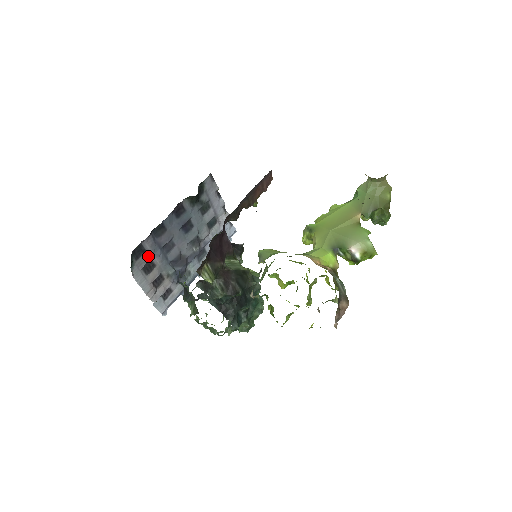
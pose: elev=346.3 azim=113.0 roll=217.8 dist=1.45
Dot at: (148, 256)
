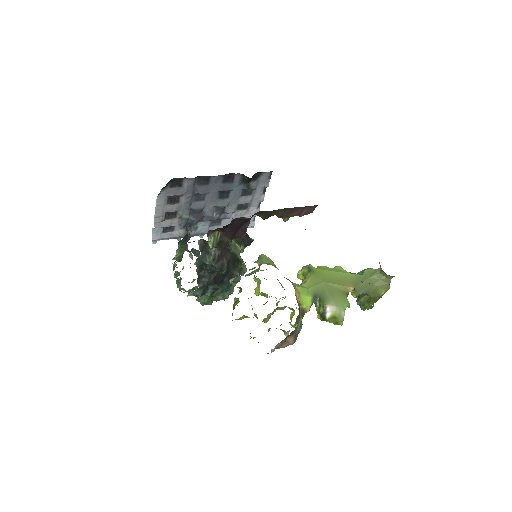
Dot at: (180, 191)
